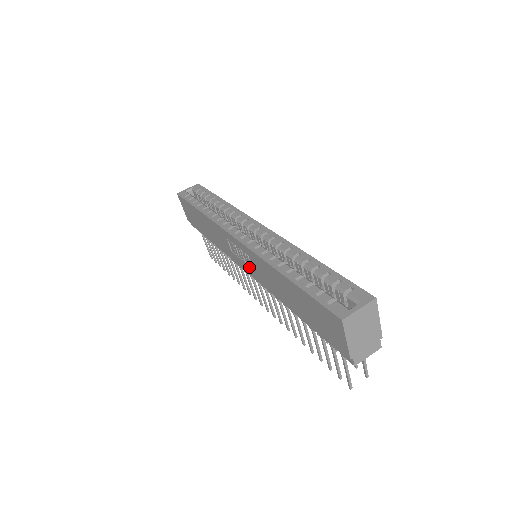
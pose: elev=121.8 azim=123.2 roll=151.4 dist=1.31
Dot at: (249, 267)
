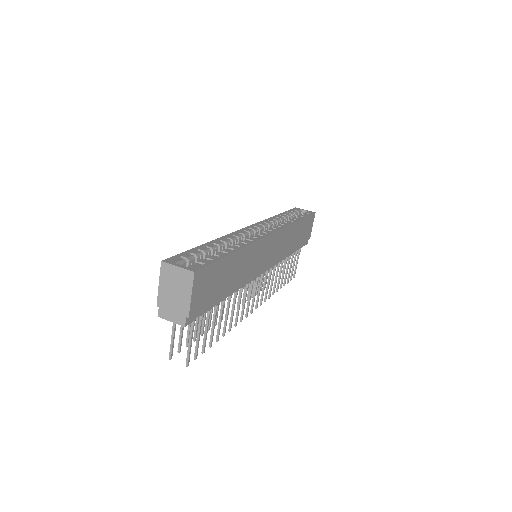
Dot at: occluded
